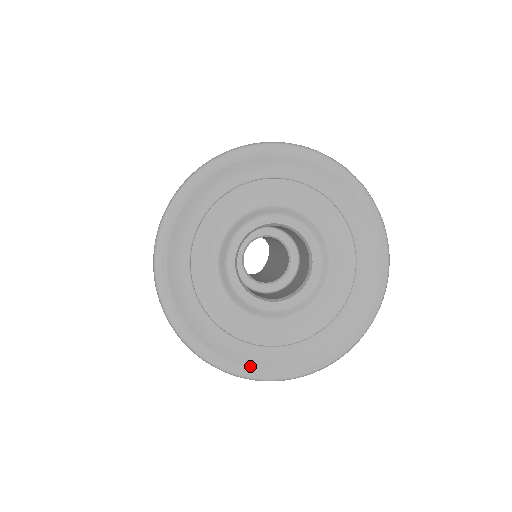
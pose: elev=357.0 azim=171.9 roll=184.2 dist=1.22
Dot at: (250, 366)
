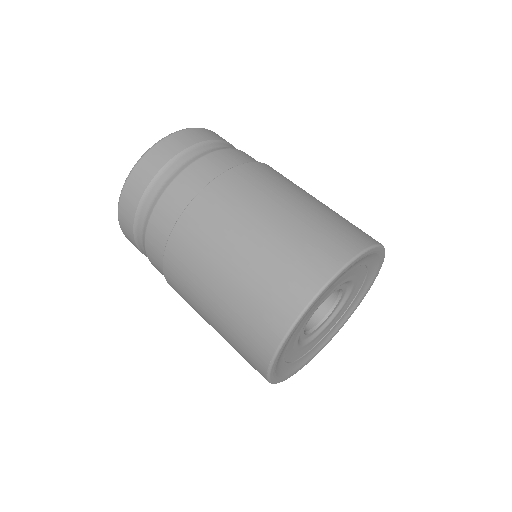
Dot at: (327, 342)
